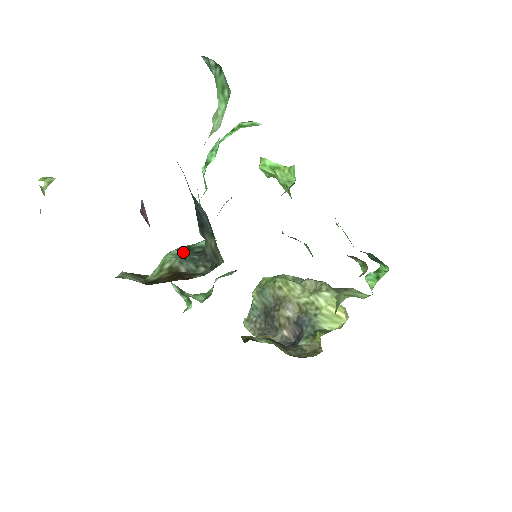
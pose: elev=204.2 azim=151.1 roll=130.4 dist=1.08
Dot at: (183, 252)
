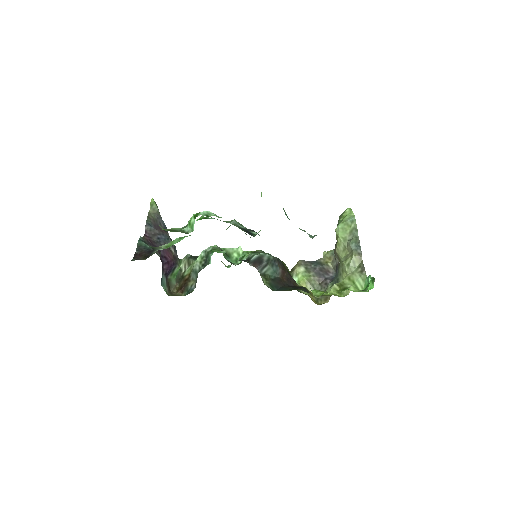
Dot at: (205, 255)
